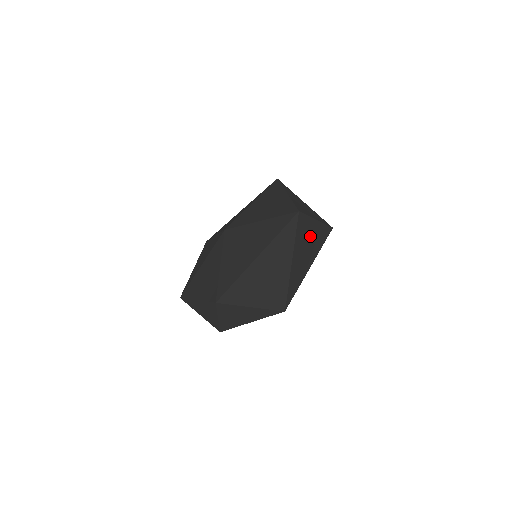
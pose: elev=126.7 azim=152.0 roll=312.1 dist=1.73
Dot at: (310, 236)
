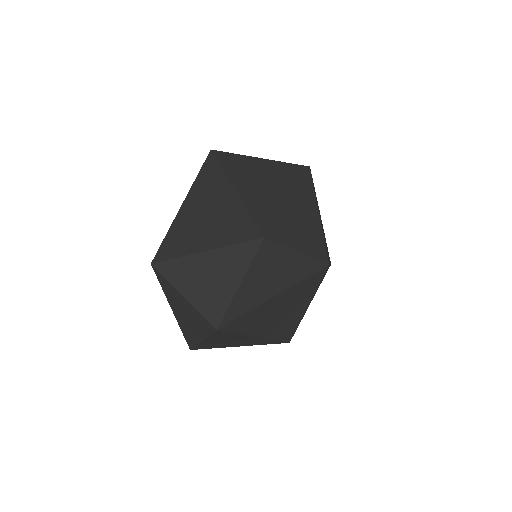
Dot at: (258, 170)
